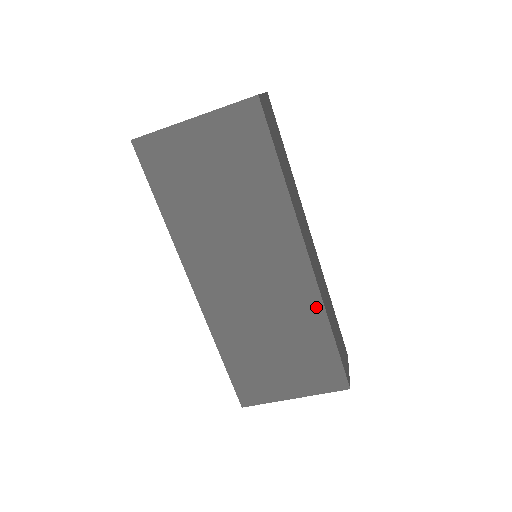
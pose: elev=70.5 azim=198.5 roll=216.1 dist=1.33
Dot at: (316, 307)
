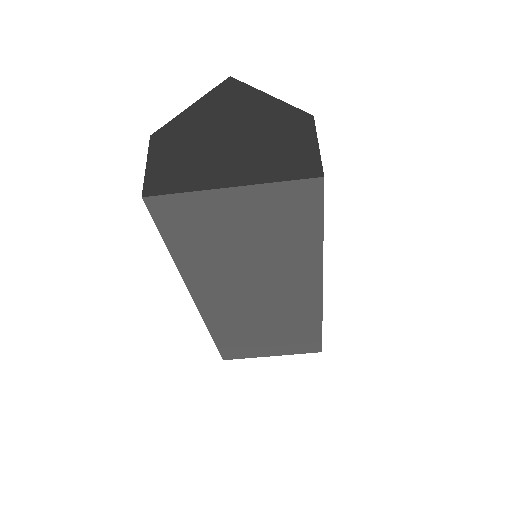
Dot at: (315, 316)
